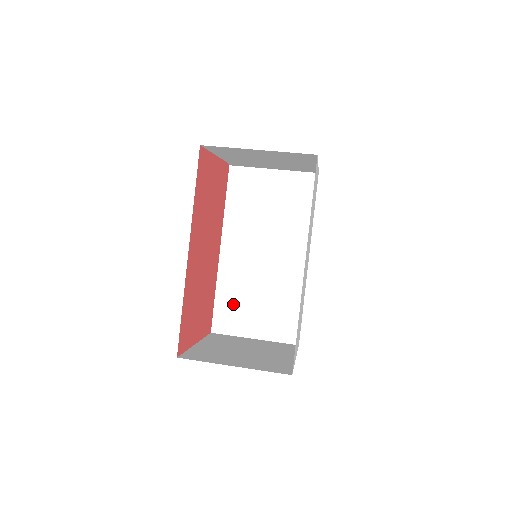
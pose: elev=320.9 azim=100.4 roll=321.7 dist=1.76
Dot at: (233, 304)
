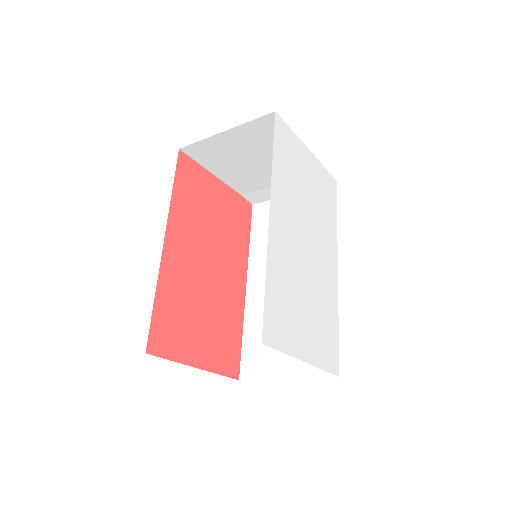
Dot at: (261, 341)
